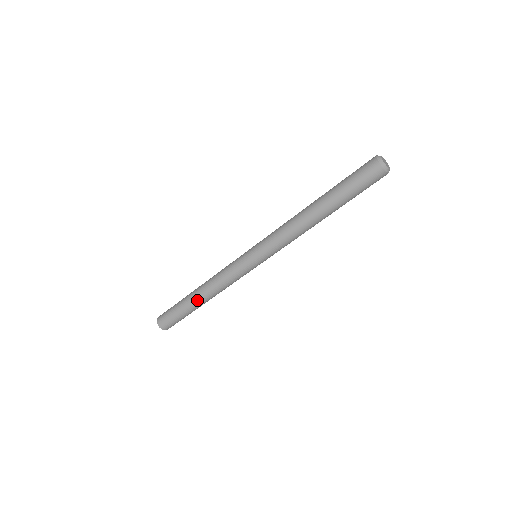
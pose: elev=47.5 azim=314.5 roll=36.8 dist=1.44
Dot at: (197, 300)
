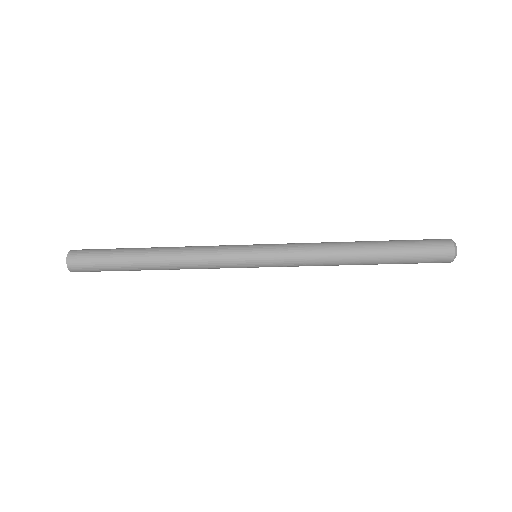
Dot at: occluded
